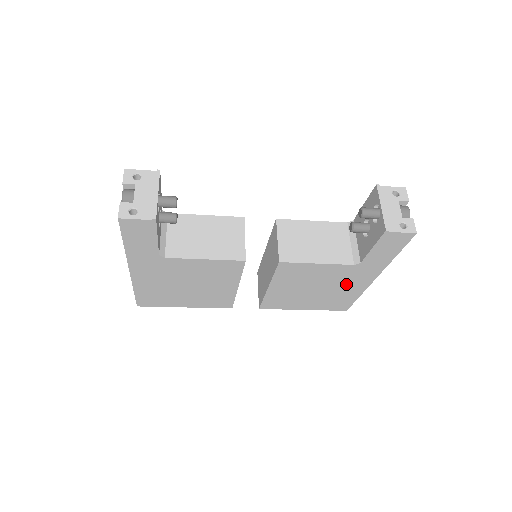
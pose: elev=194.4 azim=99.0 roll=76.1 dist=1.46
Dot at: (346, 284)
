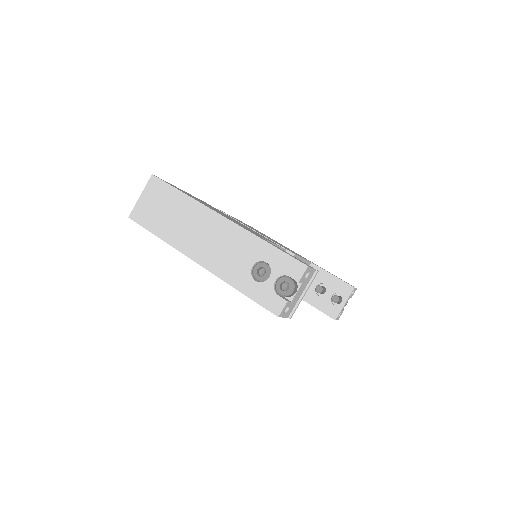
Dot at: occluded
